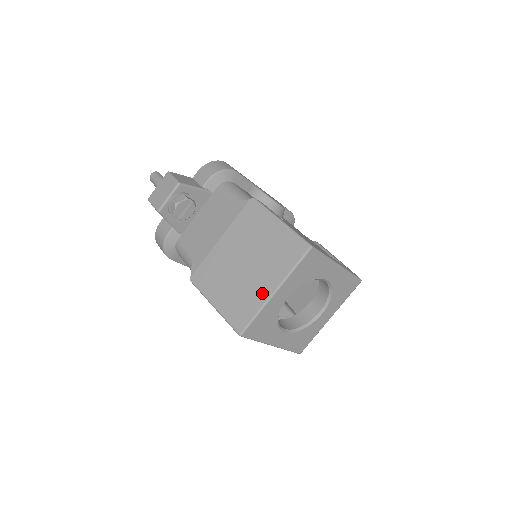
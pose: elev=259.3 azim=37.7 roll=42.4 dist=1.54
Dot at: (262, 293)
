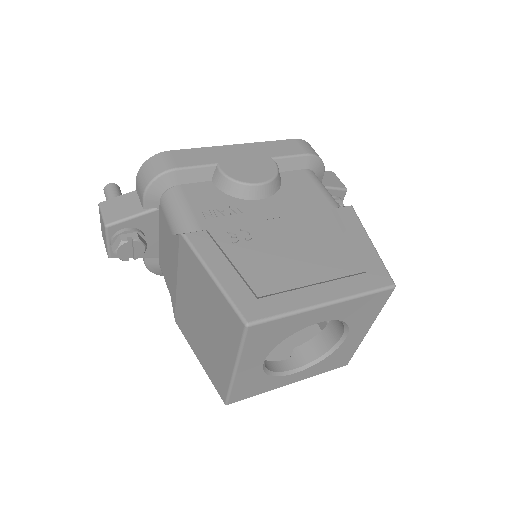
Dot at: (225, 367)
